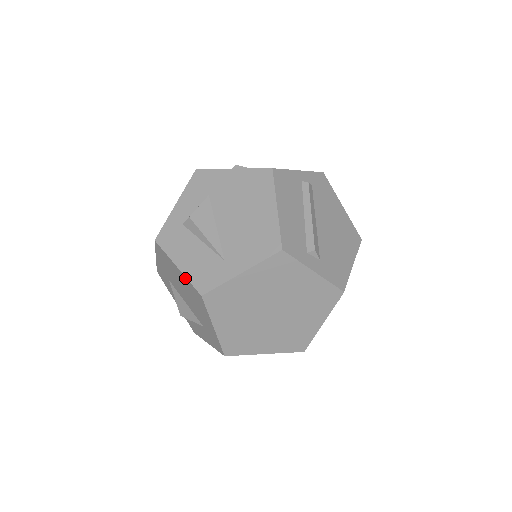
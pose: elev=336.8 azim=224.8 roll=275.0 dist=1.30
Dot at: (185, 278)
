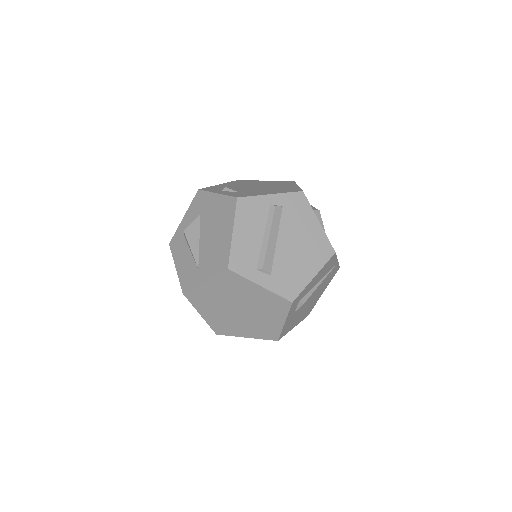
Dot at: (179, 277)
